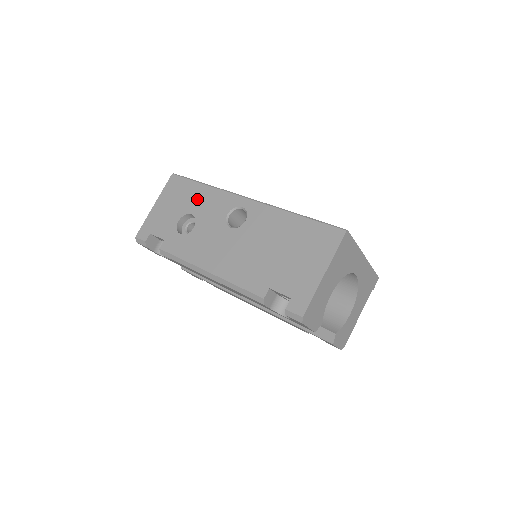
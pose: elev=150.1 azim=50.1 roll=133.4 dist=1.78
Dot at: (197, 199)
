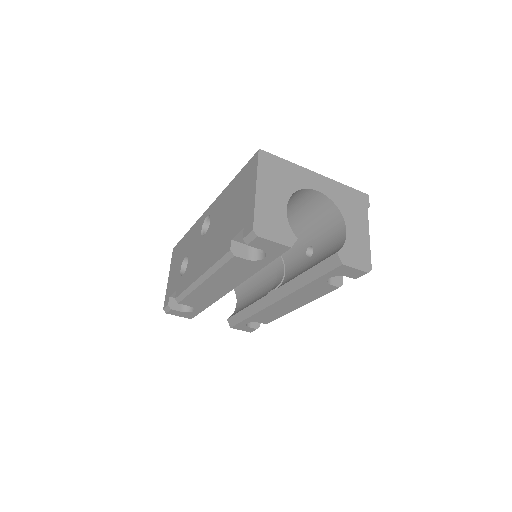
Dot at: (186, 244)
